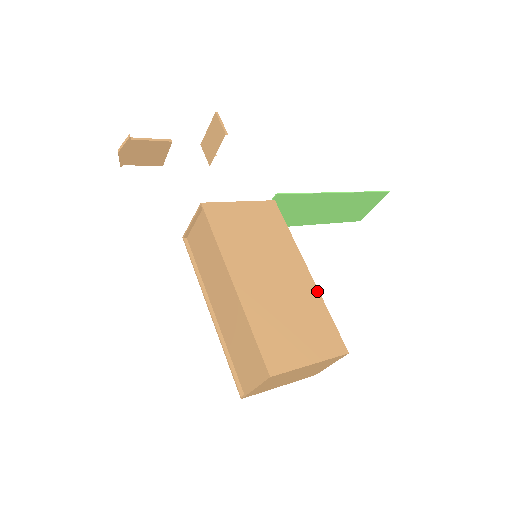
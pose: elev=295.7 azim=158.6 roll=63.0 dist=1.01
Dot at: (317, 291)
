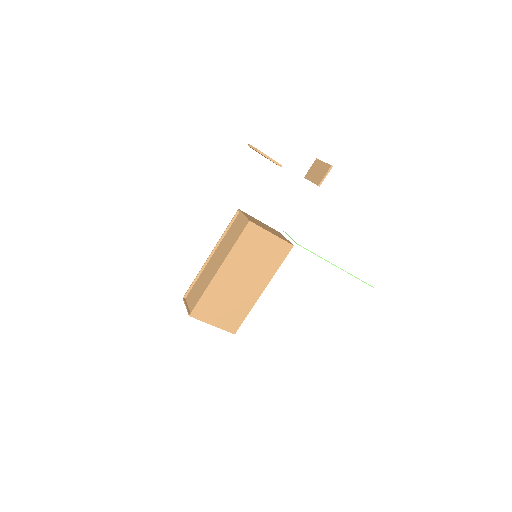
Dot at: (255, 302)
